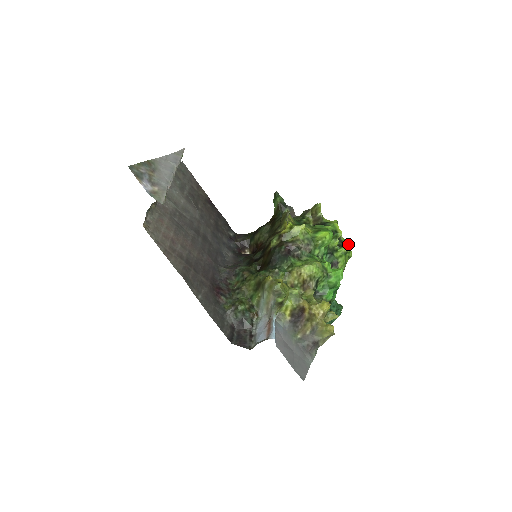
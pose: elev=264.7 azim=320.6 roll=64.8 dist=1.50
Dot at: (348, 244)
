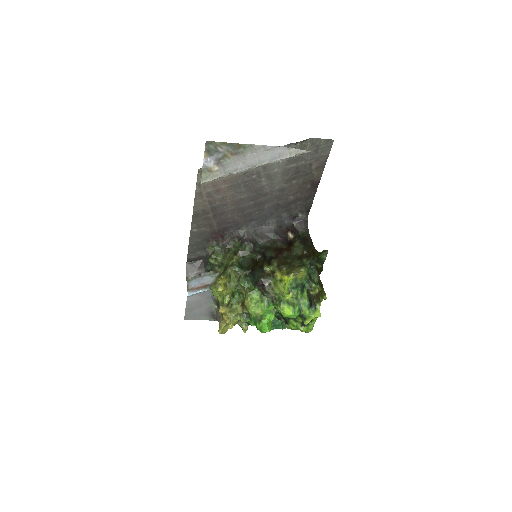
Dot at: (310, 329)
